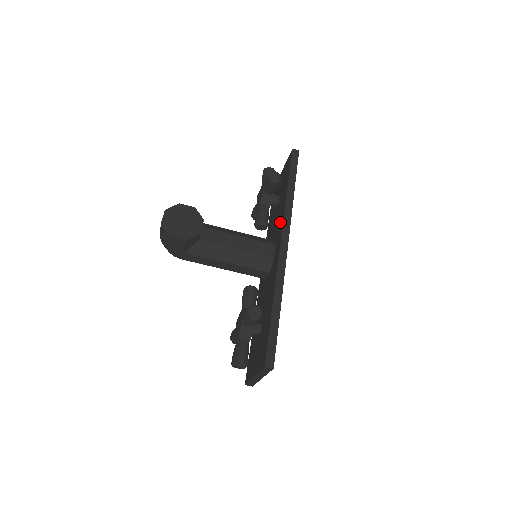
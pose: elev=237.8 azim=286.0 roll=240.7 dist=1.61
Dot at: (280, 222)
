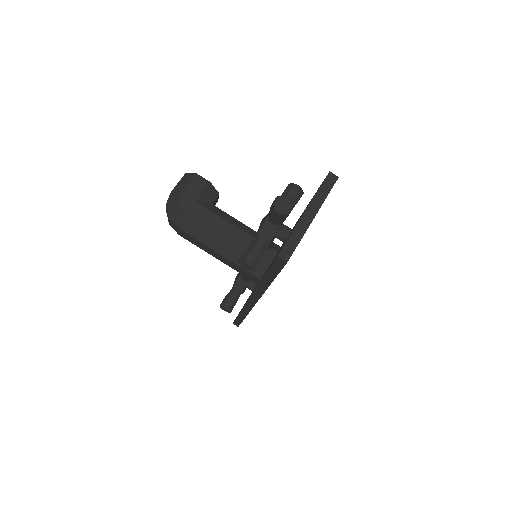
Dot at: occluded
